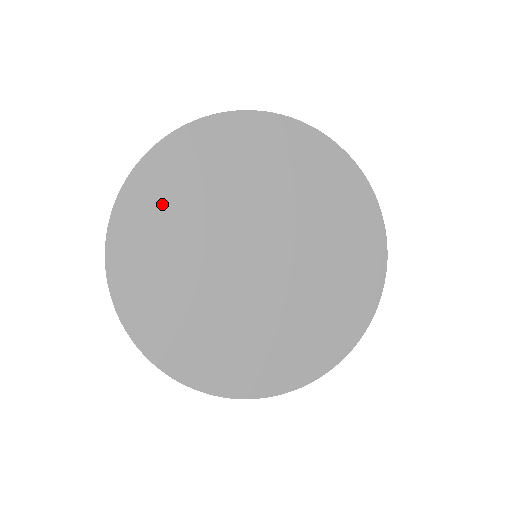
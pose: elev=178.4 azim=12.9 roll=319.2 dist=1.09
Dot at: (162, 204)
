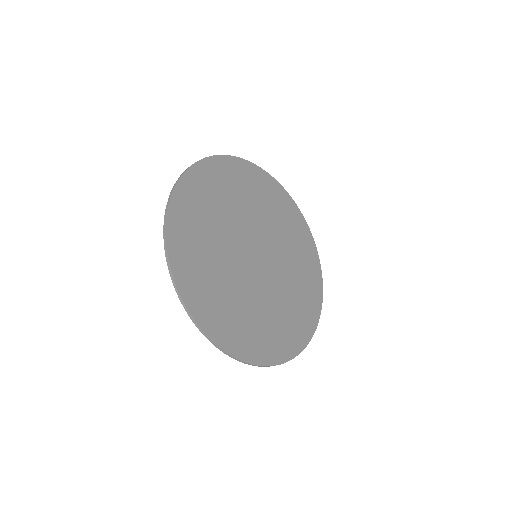
Dot at: (194, 234)
